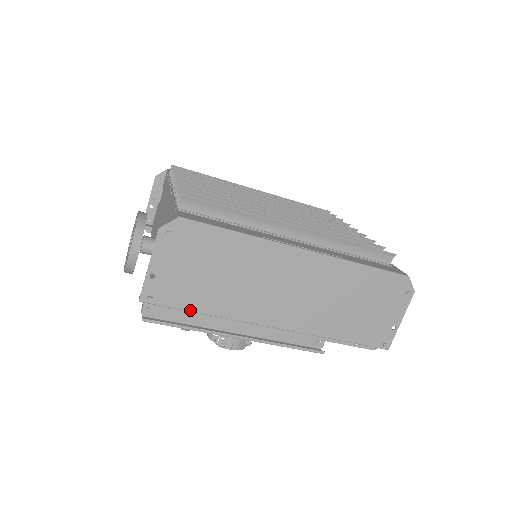
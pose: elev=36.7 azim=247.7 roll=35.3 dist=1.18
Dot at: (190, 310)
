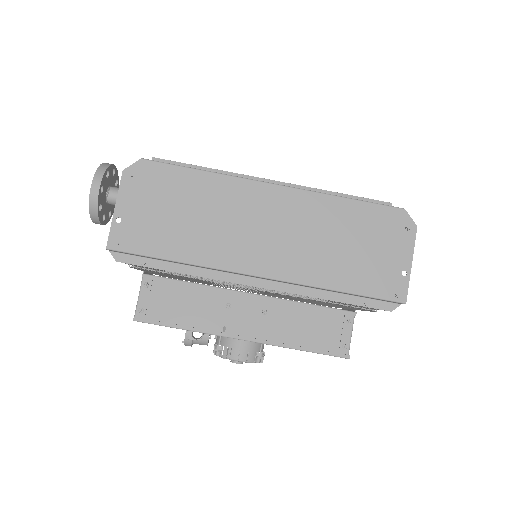
Dot at: (160, 257)
